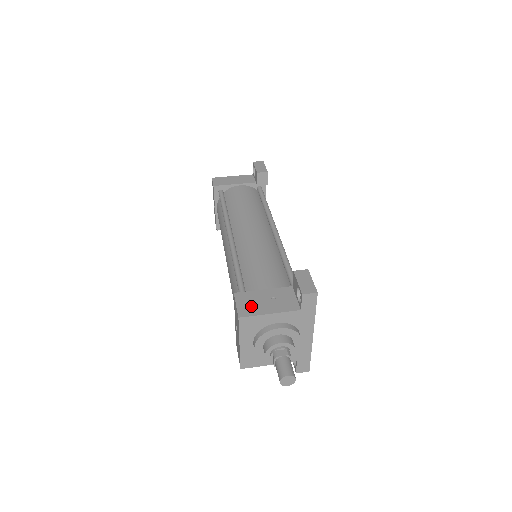
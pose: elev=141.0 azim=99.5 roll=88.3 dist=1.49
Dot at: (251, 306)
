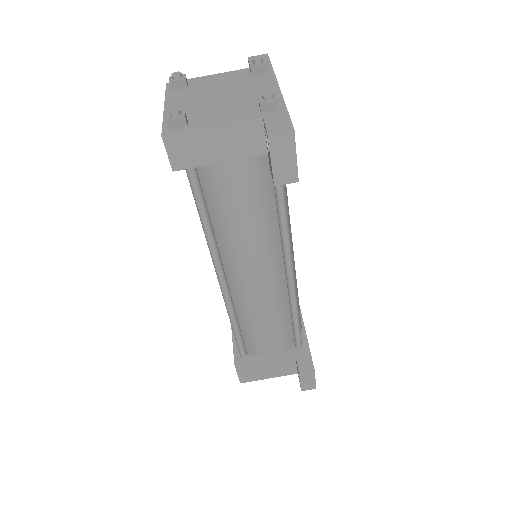
Dot at: (252, 375)
